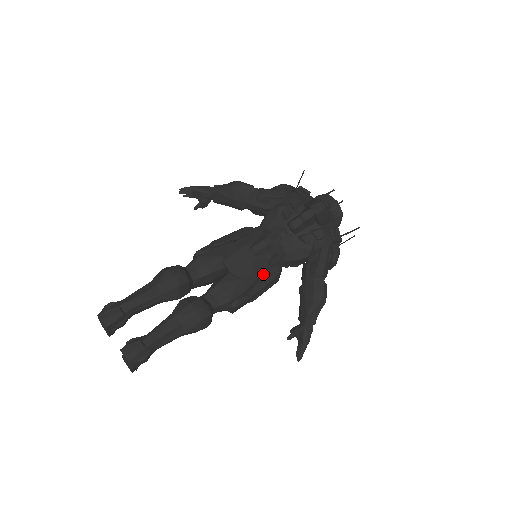
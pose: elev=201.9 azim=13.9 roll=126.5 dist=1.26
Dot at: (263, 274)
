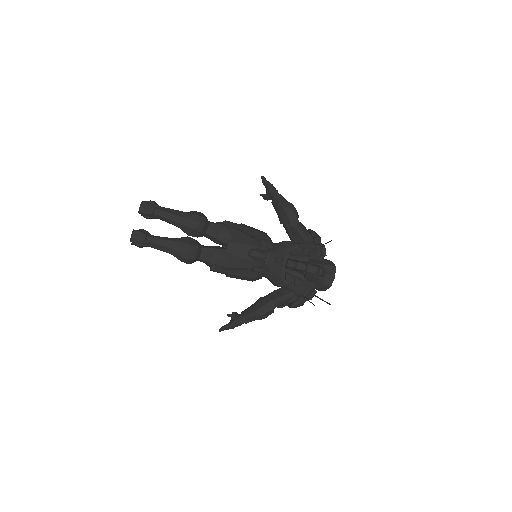
Dot at: (246, 269)
